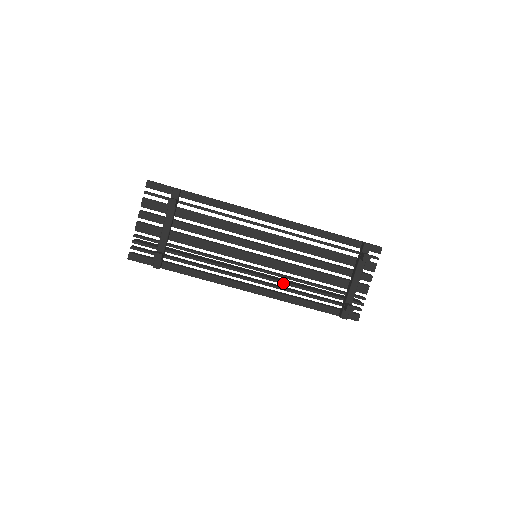
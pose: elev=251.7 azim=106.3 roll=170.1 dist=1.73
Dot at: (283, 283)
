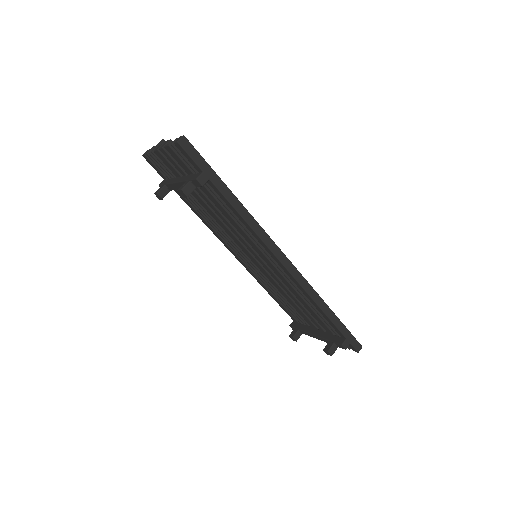
Dot at: (265, 281)
